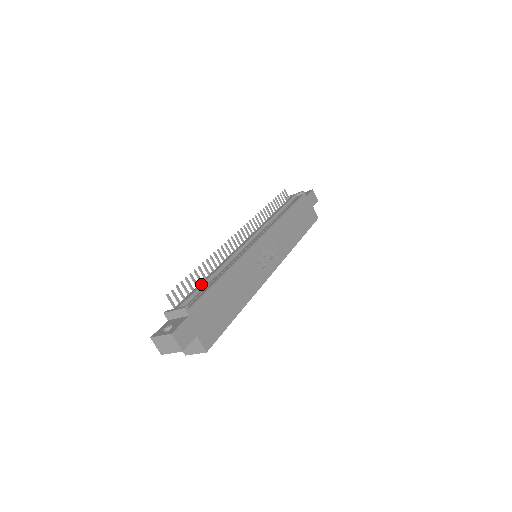
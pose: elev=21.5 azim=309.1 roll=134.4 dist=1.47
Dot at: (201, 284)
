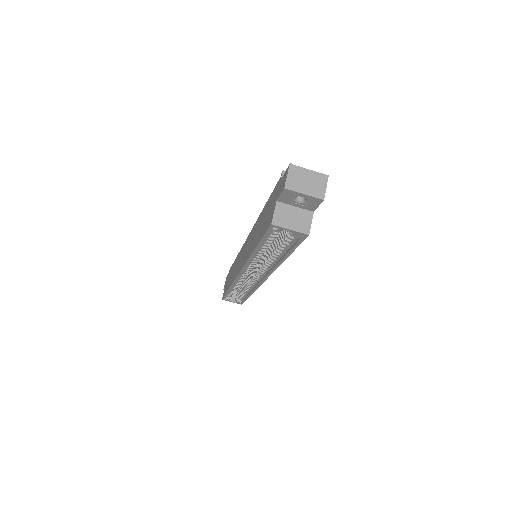
Dot at: occluded
